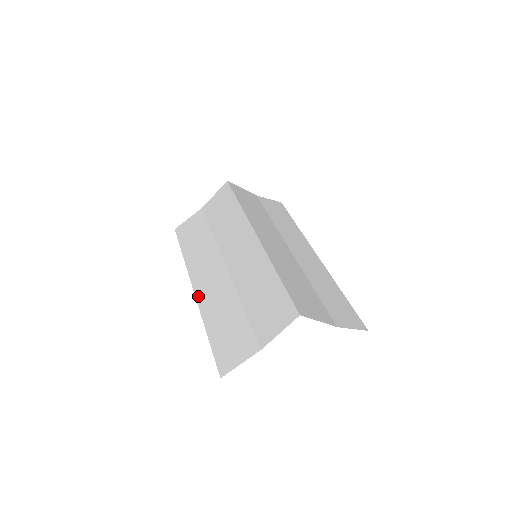
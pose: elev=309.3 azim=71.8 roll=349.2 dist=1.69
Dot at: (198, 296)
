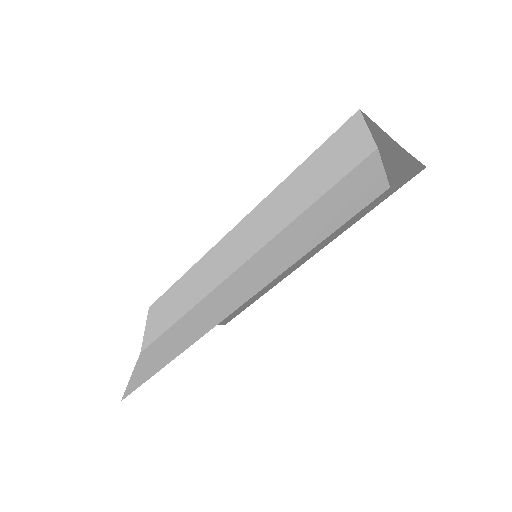
Dot at: (239, 303)
